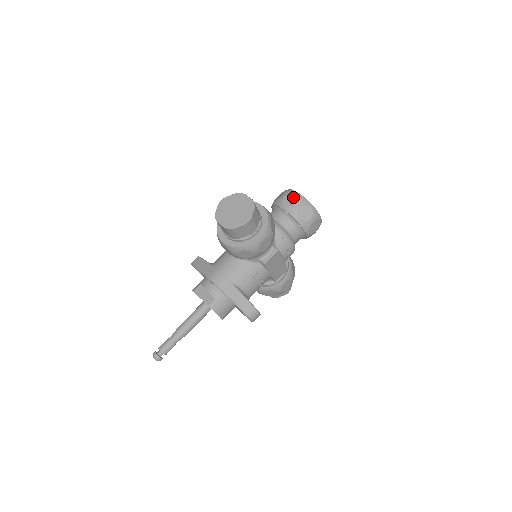
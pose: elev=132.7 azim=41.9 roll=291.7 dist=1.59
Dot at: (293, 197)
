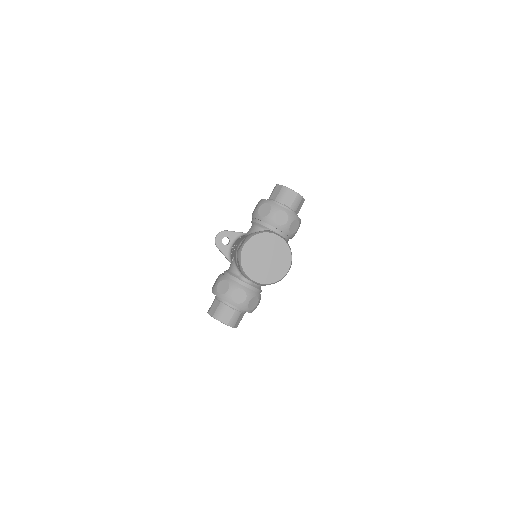
Dot at: occluded
